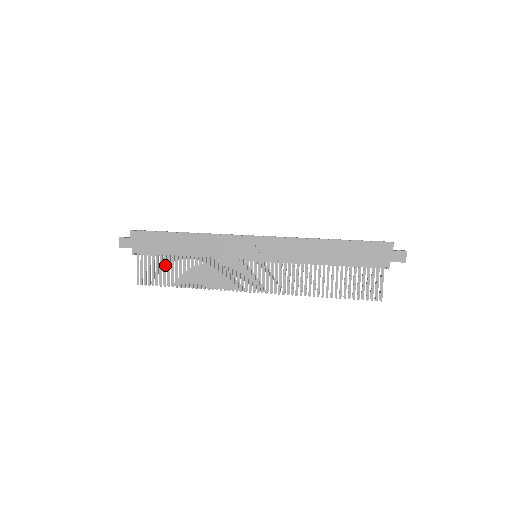
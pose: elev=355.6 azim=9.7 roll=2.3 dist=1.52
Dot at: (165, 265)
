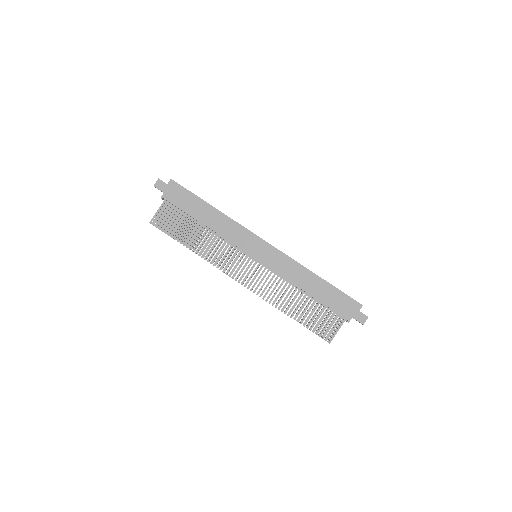
Dot at: (182, 221)
